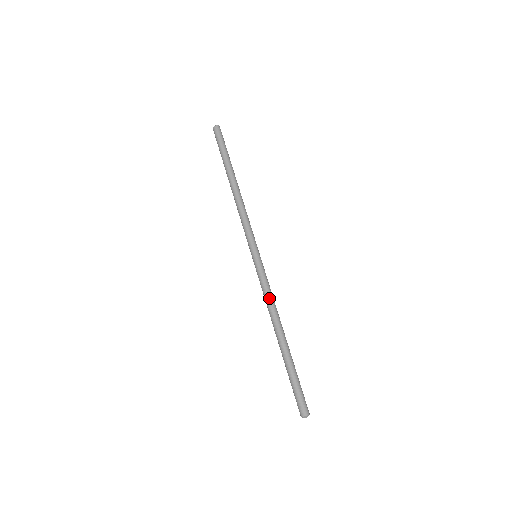
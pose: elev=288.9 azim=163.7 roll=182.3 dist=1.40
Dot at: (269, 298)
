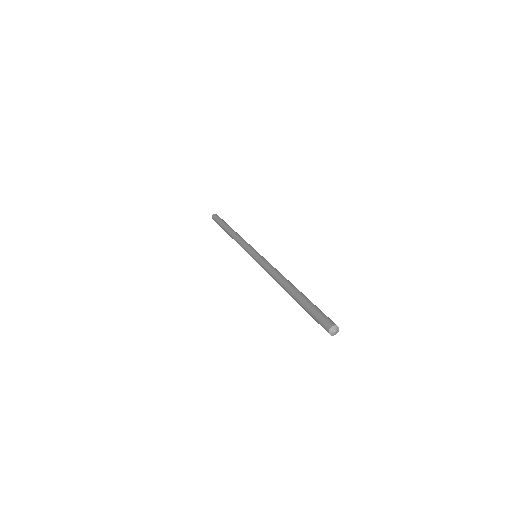
Dot at: (270, 270)
